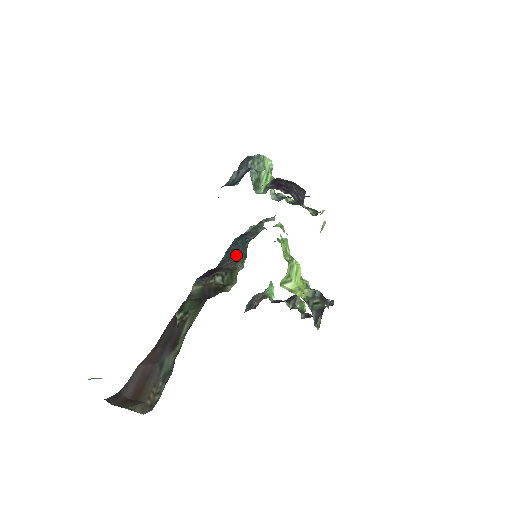
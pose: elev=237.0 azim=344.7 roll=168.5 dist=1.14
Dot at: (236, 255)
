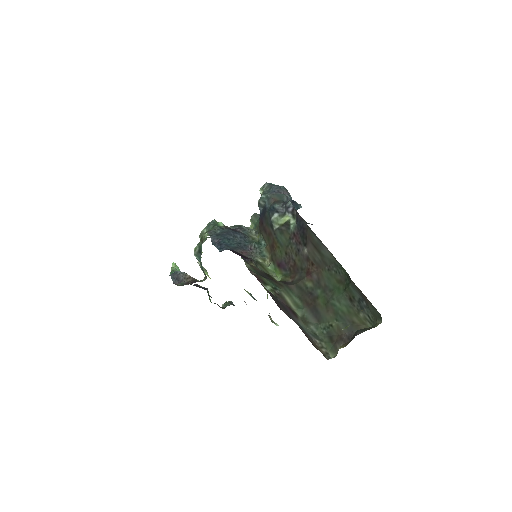
Dot at: (245, 248)
